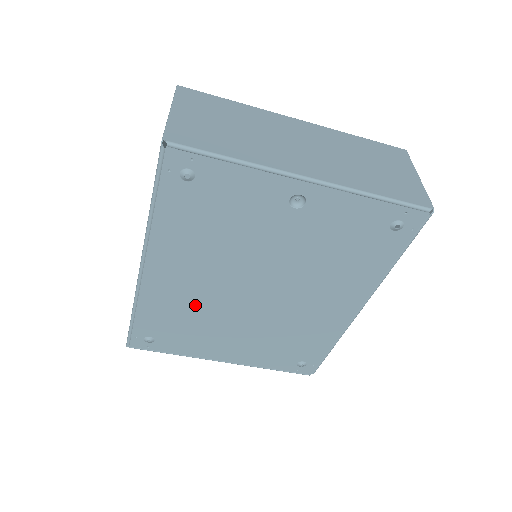
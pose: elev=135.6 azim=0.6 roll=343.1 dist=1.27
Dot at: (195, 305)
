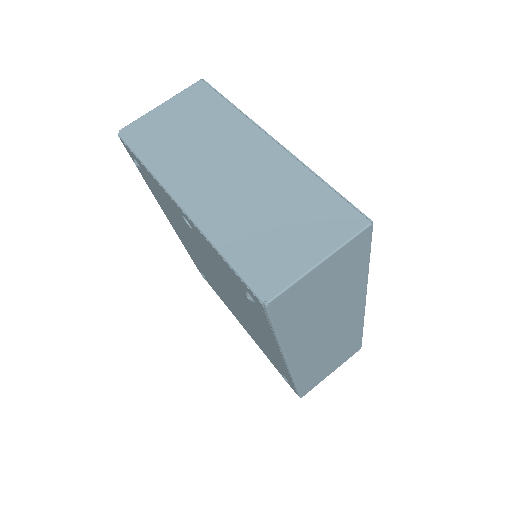
Dot at: (203, 267)
